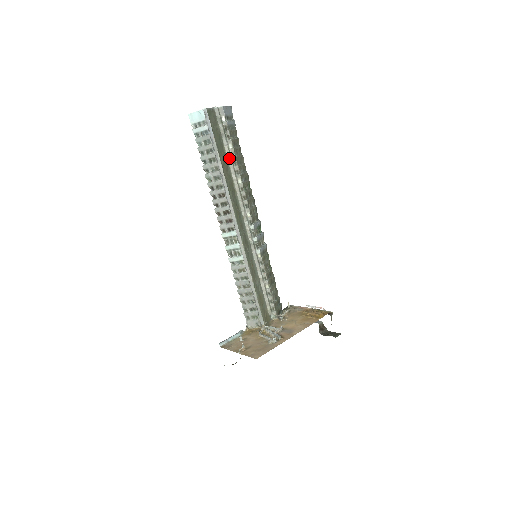
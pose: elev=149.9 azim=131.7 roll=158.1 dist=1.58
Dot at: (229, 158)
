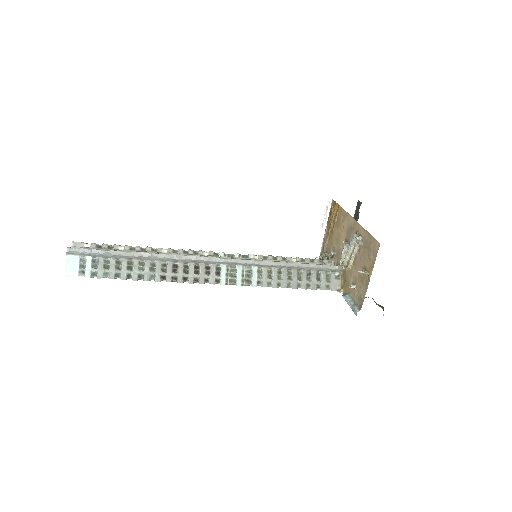
Dot at: occluded
